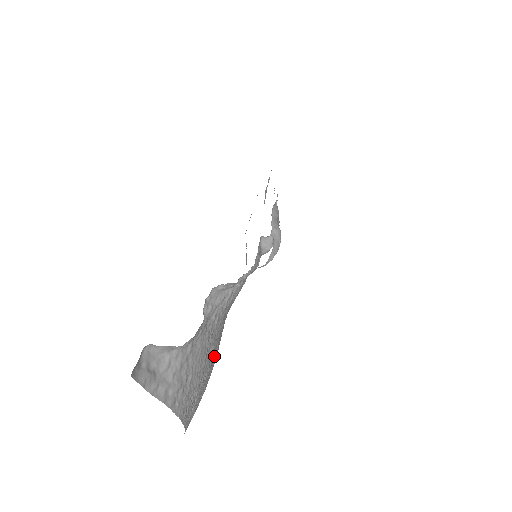
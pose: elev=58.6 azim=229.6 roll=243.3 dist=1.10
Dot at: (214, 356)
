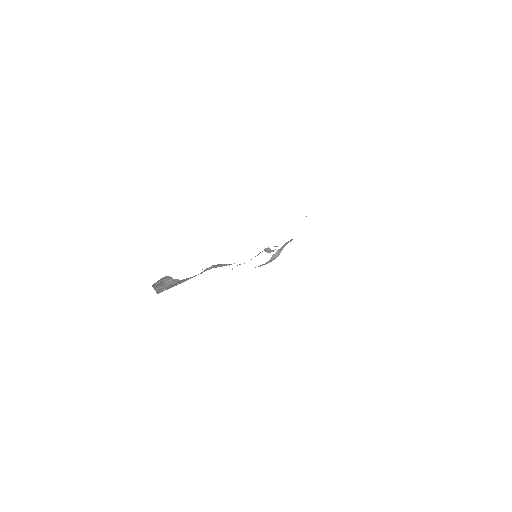
Dot at: occluded
